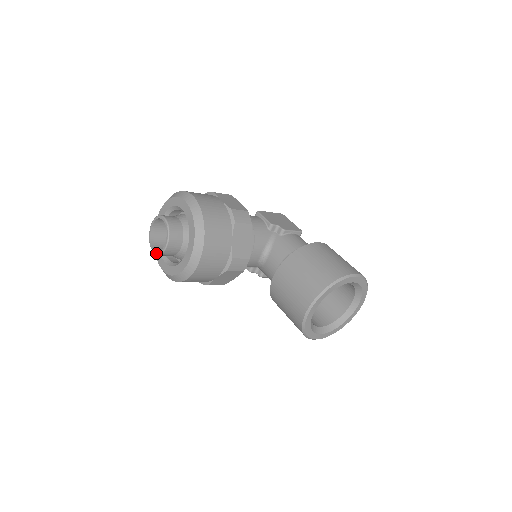
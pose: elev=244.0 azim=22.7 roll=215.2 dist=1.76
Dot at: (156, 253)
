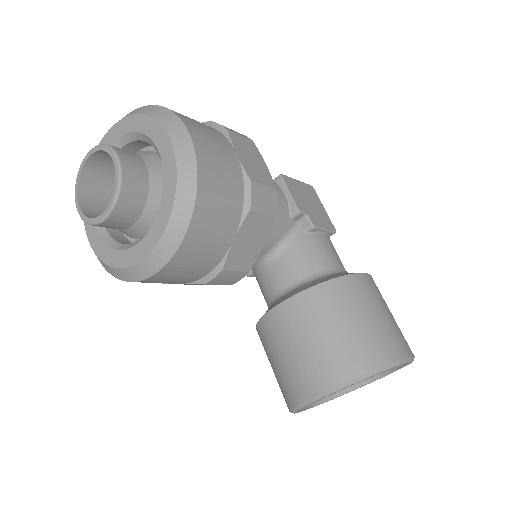
Dot at: (82, 216)
